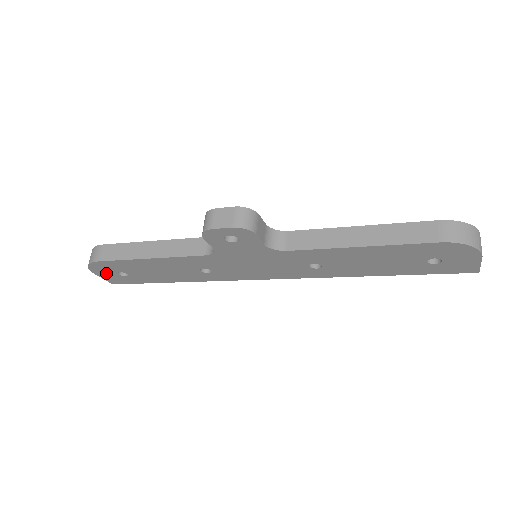
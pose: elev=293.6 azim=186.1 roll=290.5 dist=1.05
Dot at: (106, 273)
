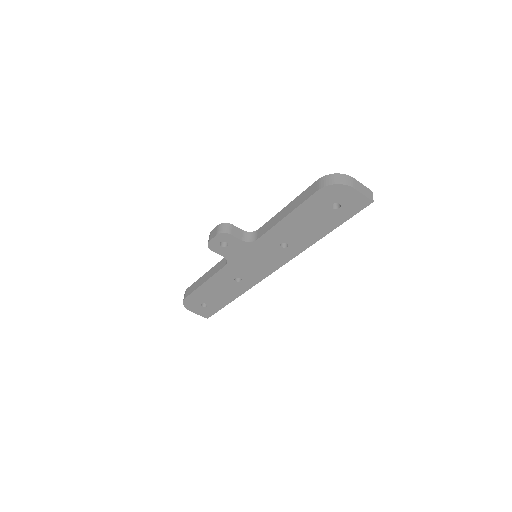
Dot at: (196, 308)
